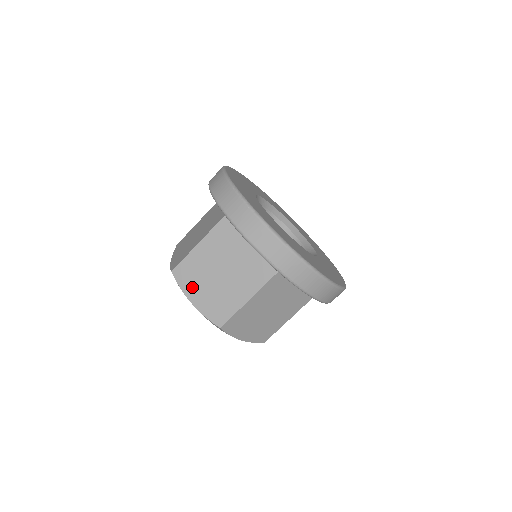
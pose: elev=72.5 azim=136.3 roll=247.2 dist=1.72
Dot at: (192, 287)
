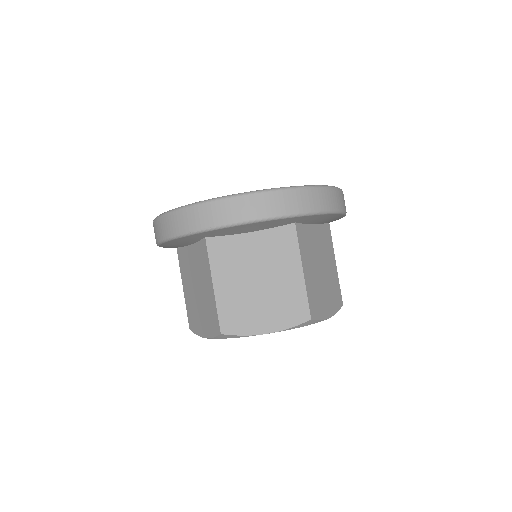
Dot at: (198, 325)
